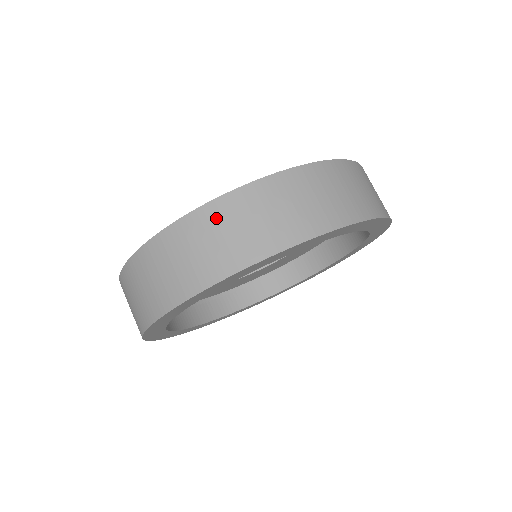
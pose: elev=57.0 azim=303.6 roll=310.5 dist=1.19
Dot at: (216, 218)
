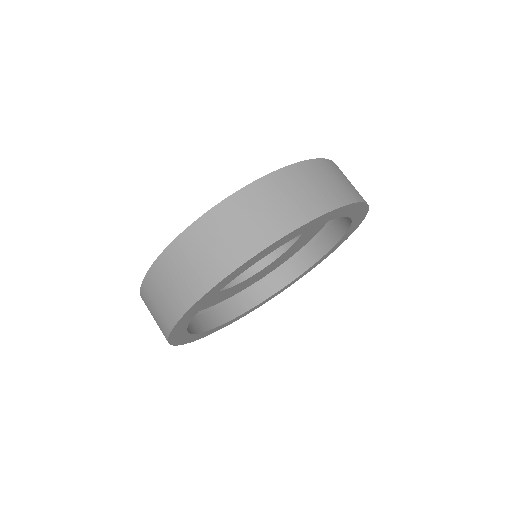
Dot at: (187, 247)
